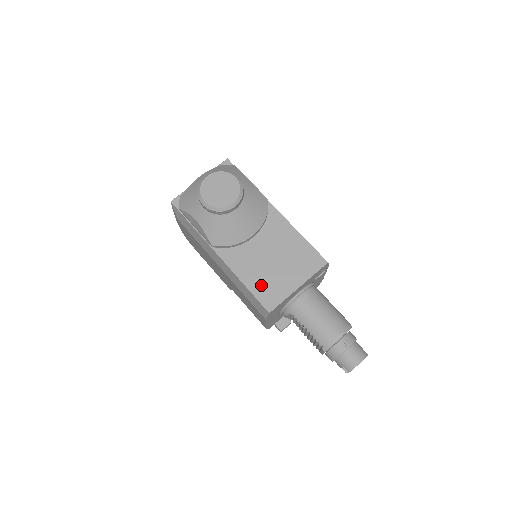
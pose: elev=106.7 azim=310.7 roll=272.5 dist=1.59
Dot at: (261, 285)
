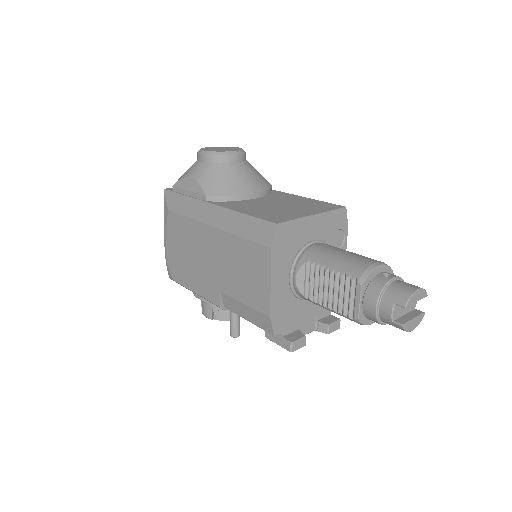
Dot at: (265, 213)
